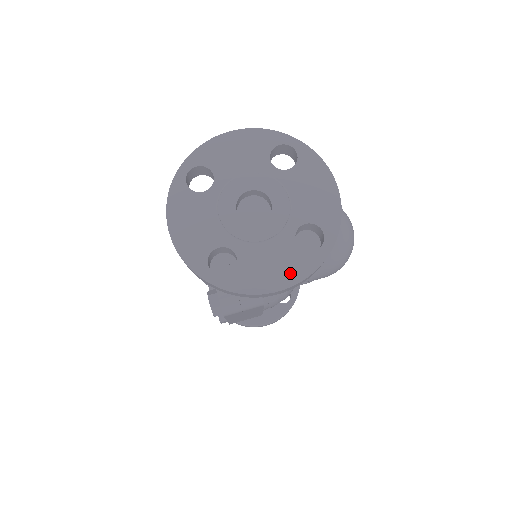
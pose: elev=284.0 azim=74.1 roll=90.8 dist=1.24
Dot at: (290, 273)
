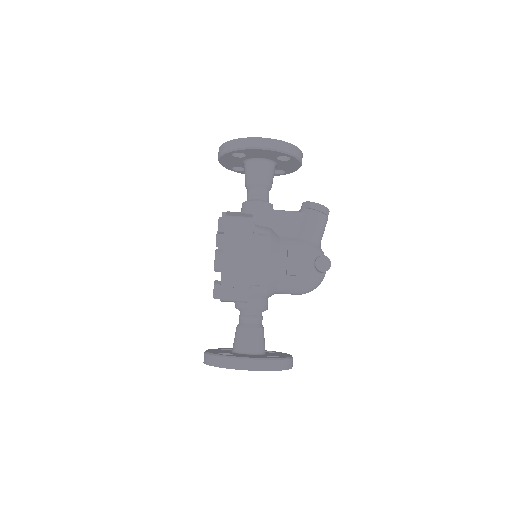
Dot at: occluded
